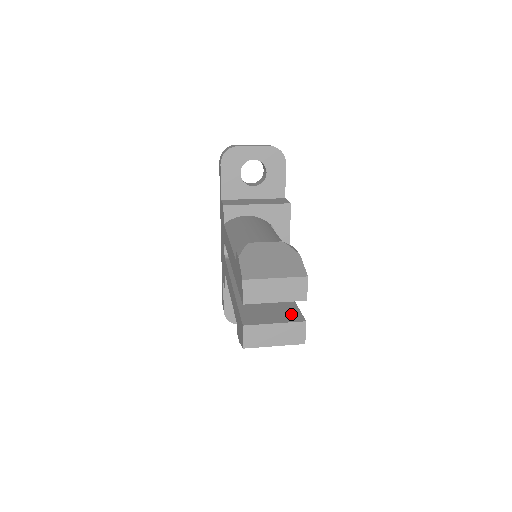
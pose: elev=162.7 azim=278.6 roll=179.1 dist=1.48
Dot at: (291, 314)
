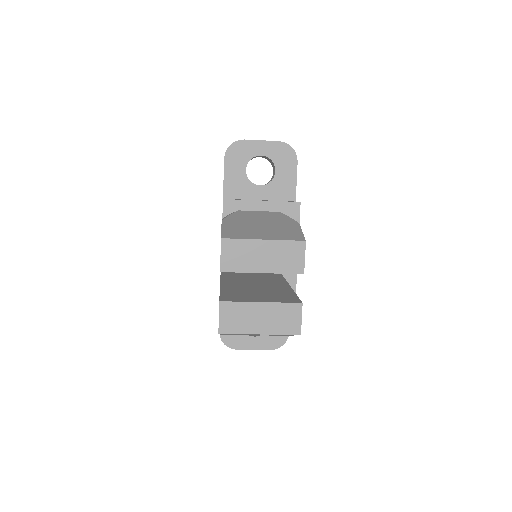
Dot at: (285, 297)
